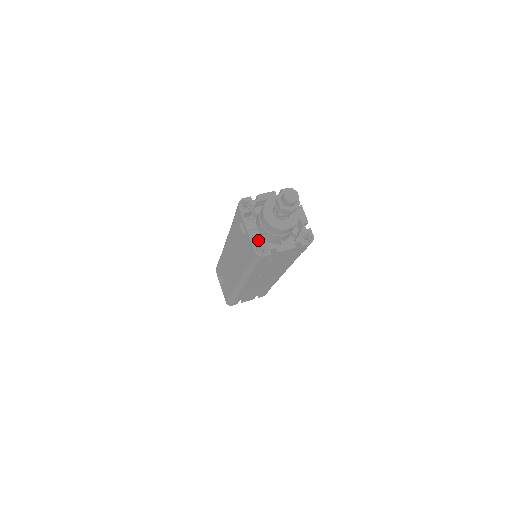
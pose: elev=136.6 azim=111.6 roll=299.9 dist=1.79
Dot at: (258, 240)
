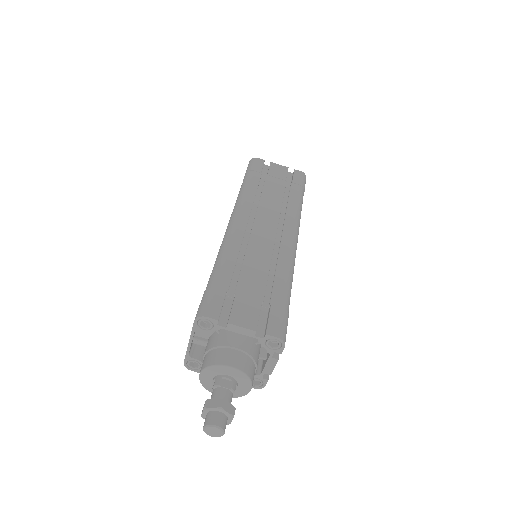
Dot at: (203, 345)
